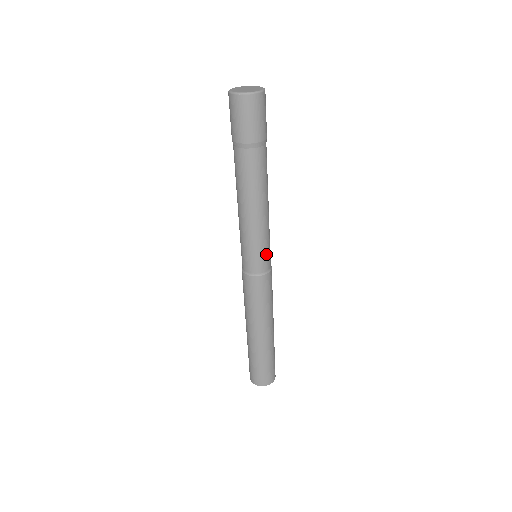
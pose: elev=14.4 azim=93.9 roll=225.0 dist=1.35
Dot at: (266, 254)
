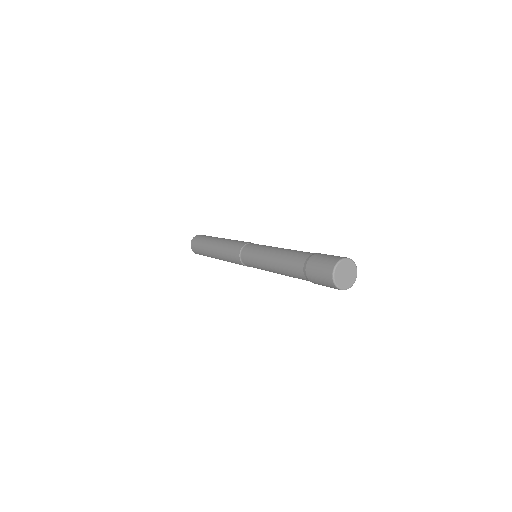
Dot at: occluded
